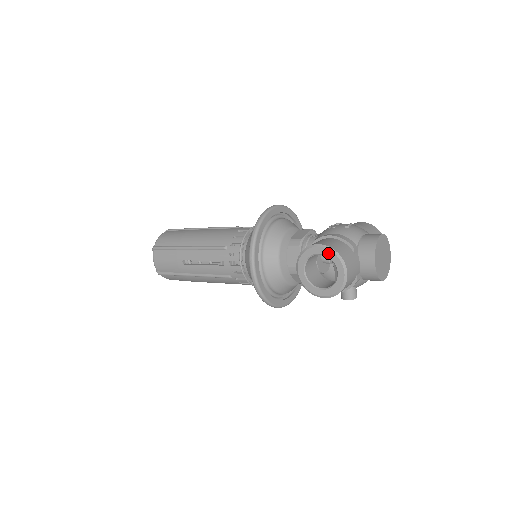
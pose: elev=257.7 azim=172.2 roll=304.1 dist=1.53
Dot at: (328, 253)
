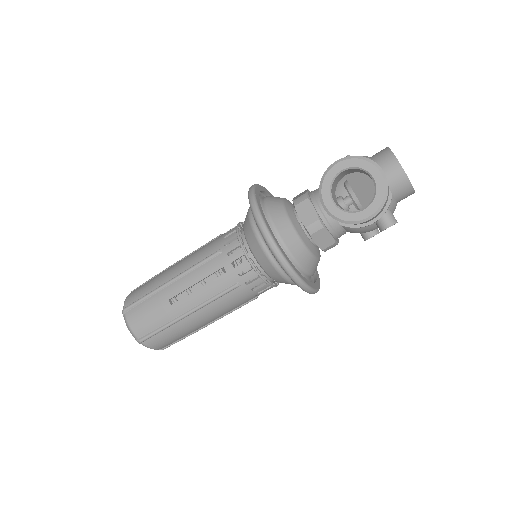
Dot at: (352, 163)
